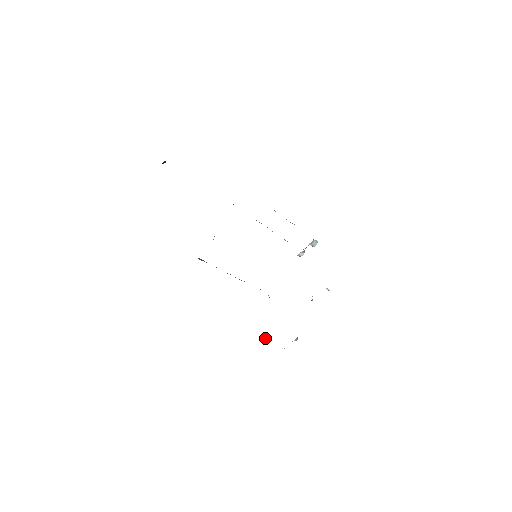
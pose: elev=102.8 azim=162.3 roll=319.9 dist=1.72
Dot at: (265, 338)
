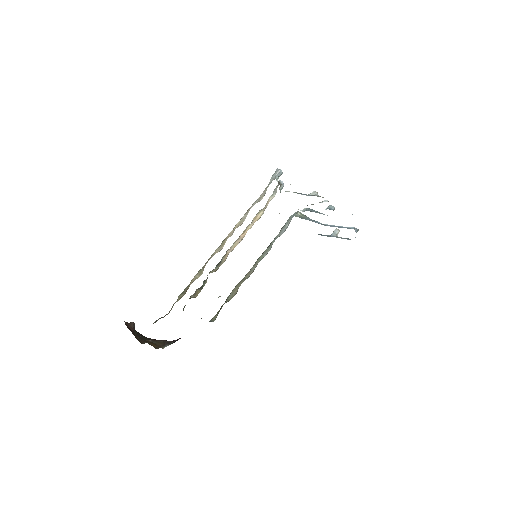
Dot at: (335, 229)
